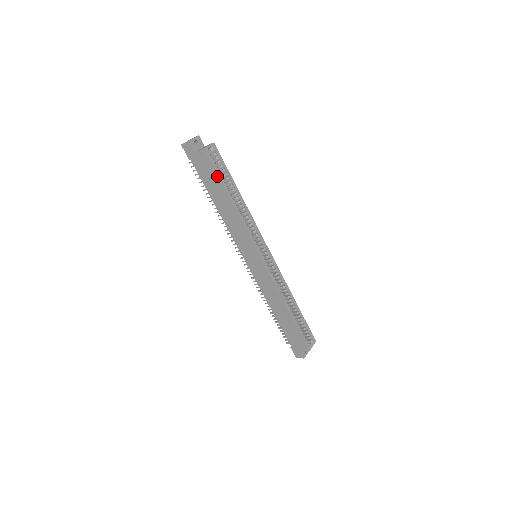
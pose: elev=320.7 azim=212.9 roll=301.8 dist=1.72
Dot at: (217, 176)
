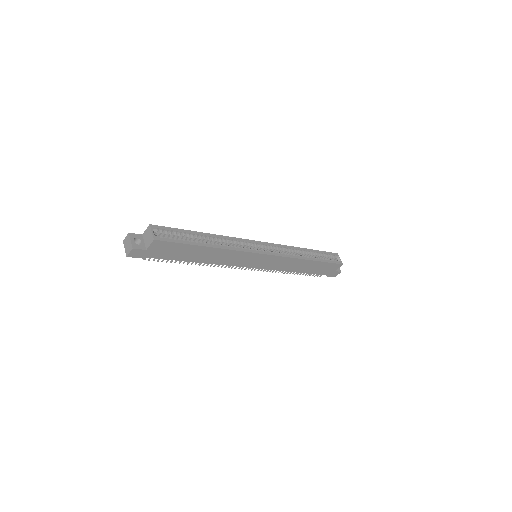
Dot at: (183, 245)
